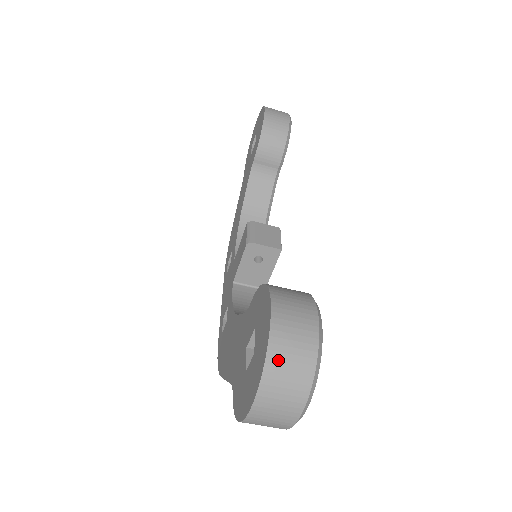
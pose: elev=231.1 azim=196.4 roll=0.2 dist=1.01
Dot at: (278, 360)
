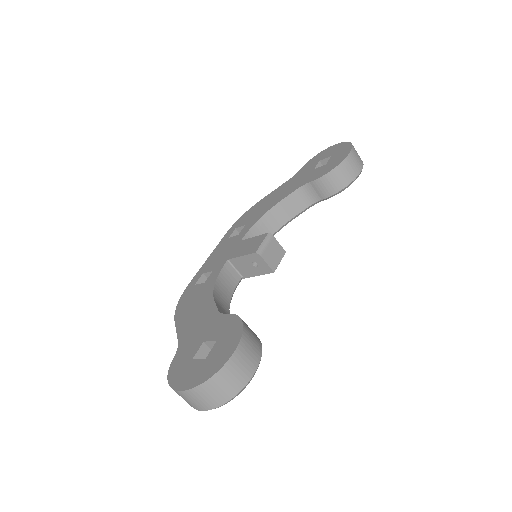
Dot at: (215, 384)
